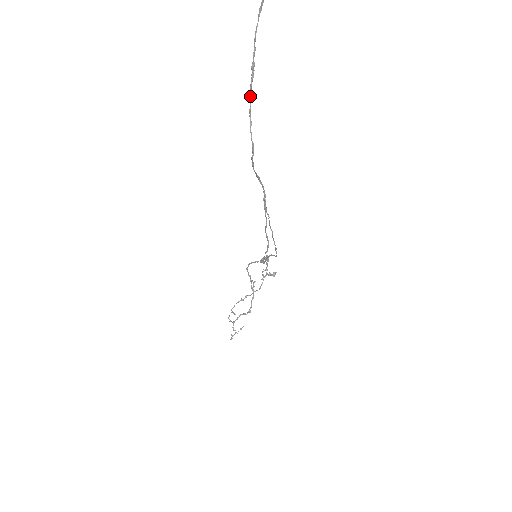
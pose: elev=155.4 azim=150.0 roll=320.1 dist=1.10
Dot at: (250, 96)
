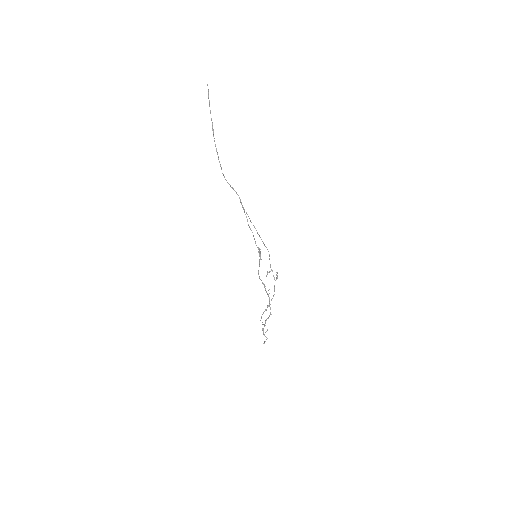
Dot at: (215, 144)
